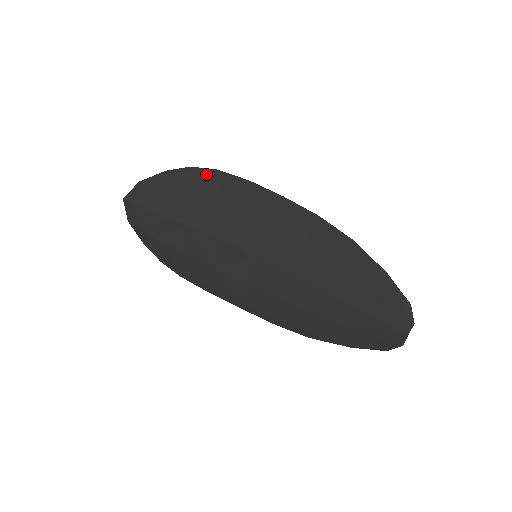
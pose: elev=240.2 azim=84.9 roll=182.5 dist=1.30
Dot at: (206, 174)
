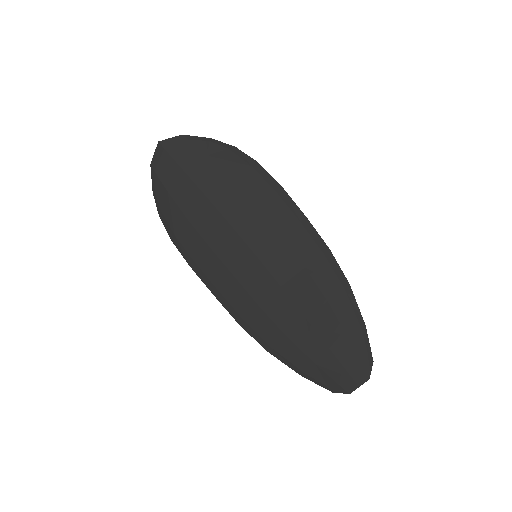
Dot at: (247, 161)
